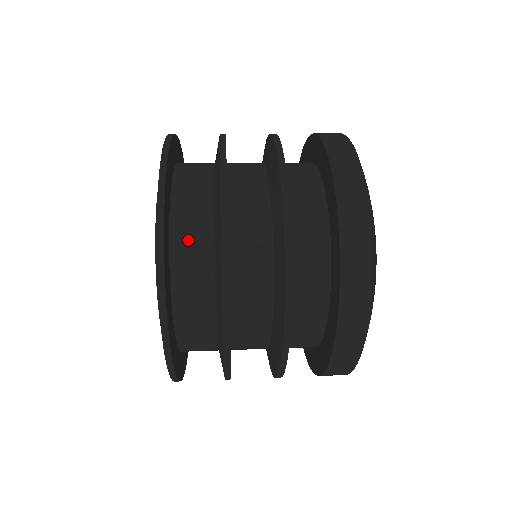
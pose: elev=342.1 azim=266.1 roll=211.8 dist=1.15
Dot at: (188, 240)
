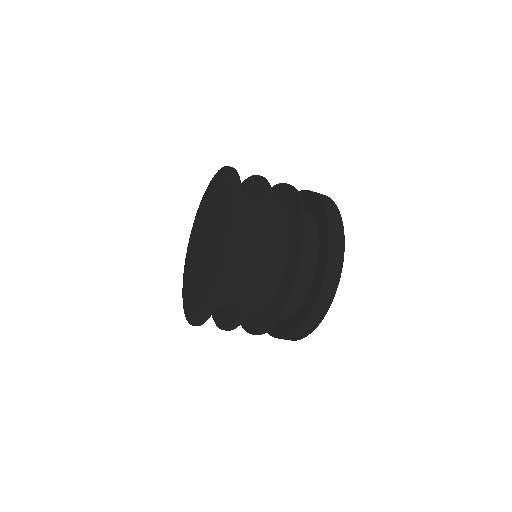
Dot at: occluded
